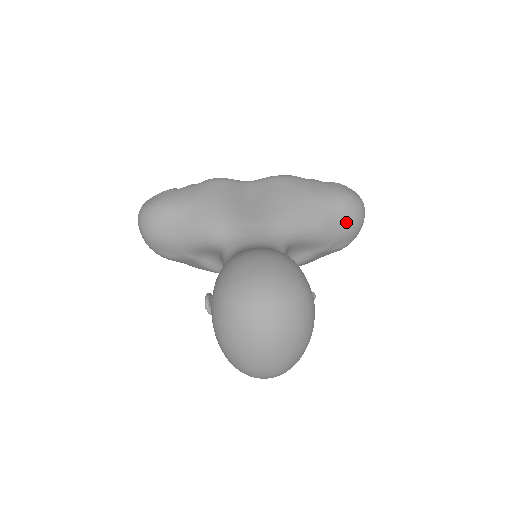
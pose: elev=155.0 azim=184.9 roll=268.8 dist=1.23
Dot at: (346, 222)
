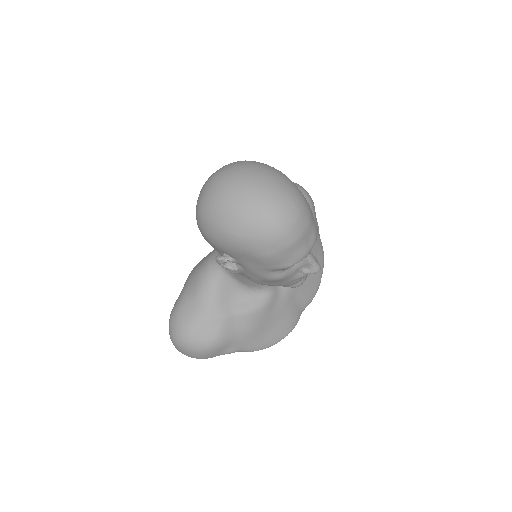
Dot at: occluded
